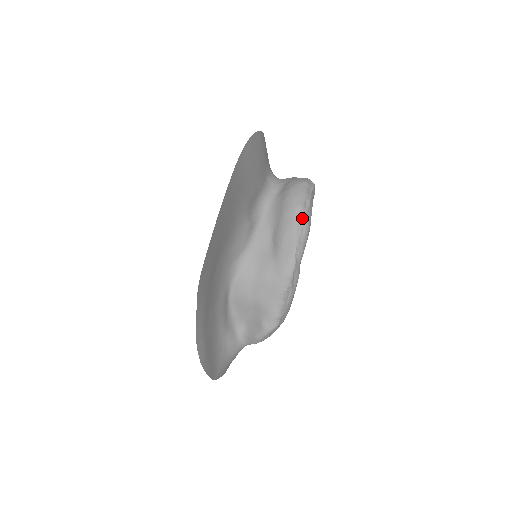
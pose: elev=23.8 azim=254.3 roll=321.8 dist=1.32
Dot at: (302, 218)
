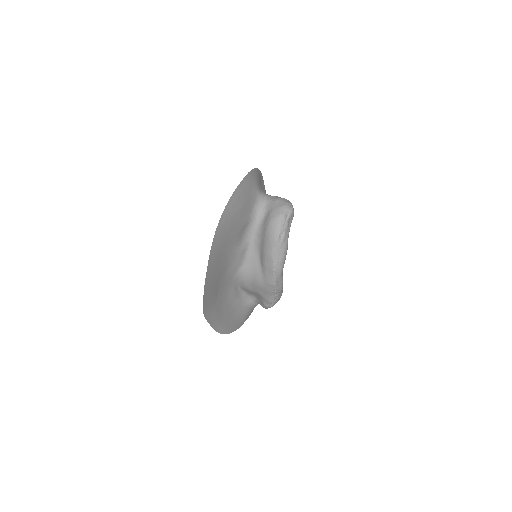
Dot at: (278, 249)
